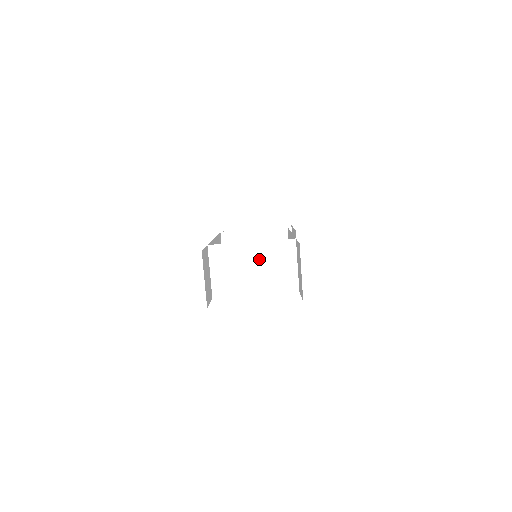
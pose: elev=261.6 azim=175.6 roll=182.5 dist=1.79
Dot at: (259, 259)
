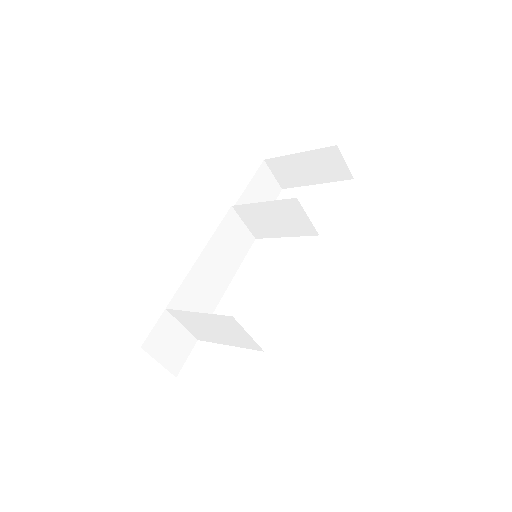
Dot at: (212, 324)
